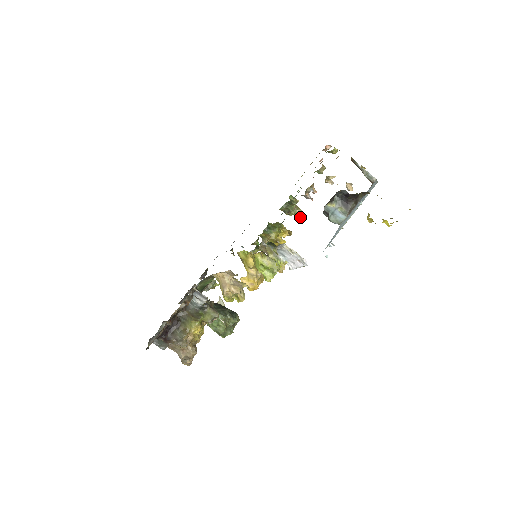
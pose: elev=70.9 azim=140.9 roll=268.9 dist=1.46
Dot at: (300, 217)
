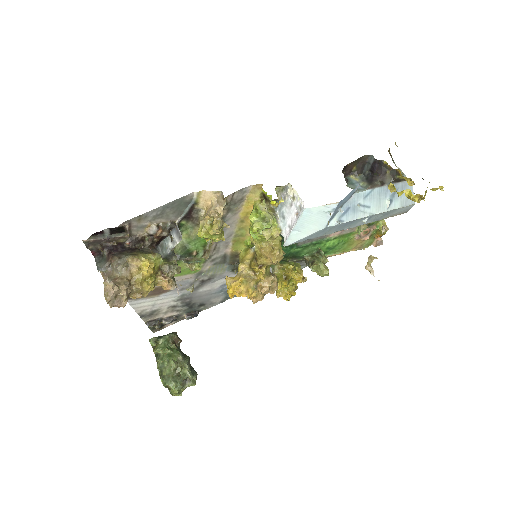
Dot at: (323, 273)
